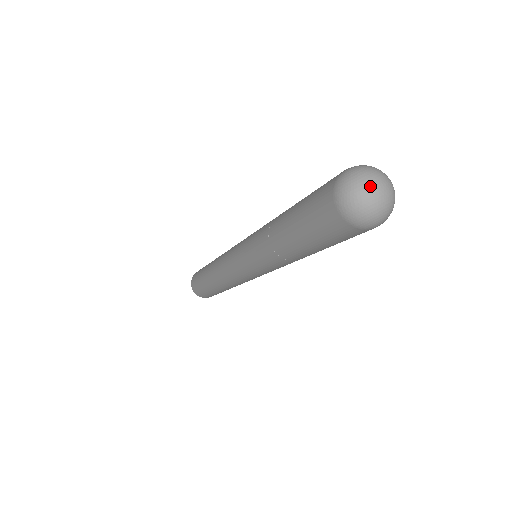
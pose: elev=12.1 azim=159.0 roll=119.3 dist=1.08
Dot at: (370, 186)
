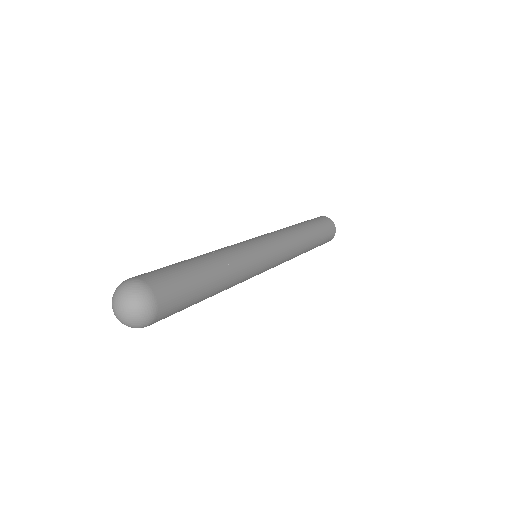
Dot at: (115, 303)
